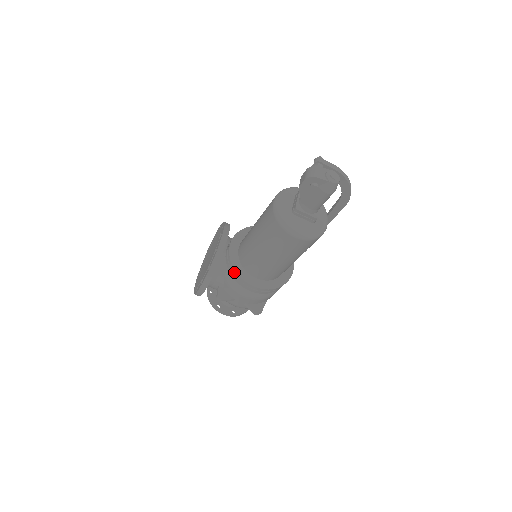
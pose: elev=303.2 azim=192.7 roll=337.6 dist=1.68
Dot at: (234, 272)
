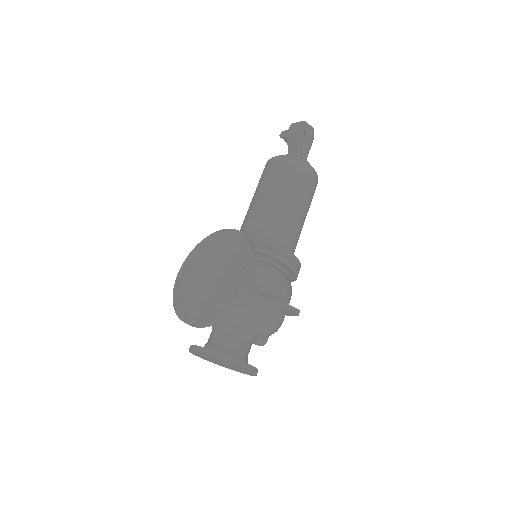
Dot at: (268, 245)
